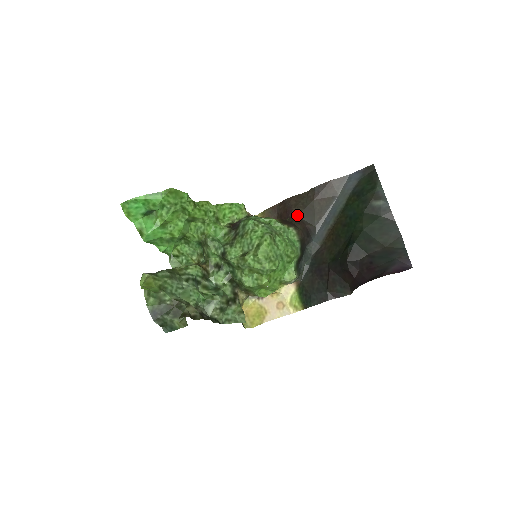
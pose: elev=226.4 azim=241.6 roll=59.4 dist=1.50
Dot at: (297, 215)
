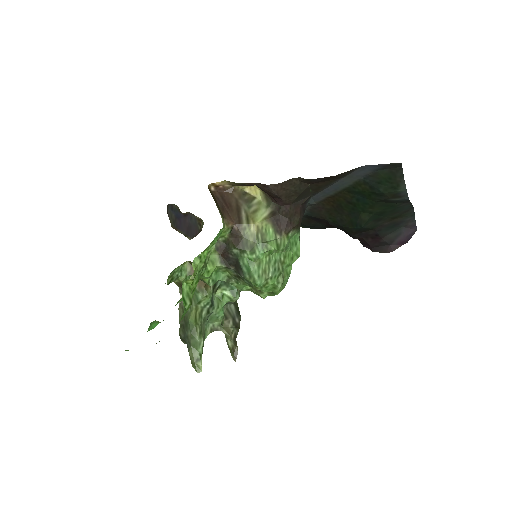
Dot at: (290, 204)
